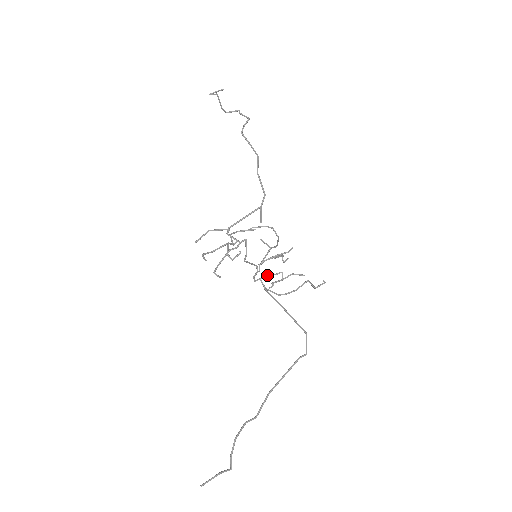
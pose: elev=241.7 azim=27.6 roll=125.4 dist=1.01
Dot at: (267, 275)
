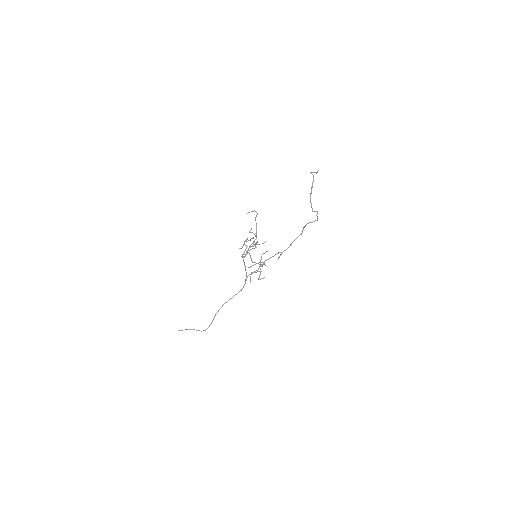
Dot at: occluded
